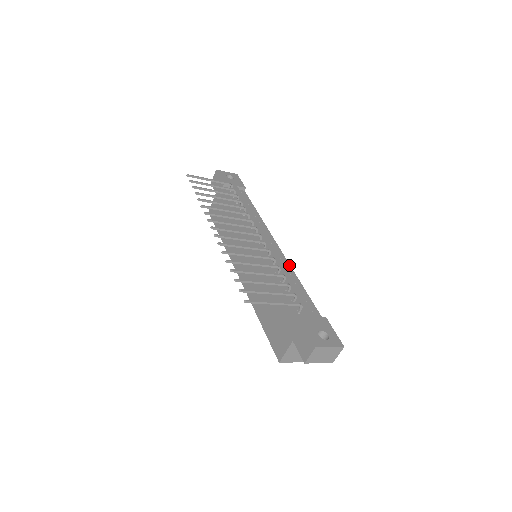
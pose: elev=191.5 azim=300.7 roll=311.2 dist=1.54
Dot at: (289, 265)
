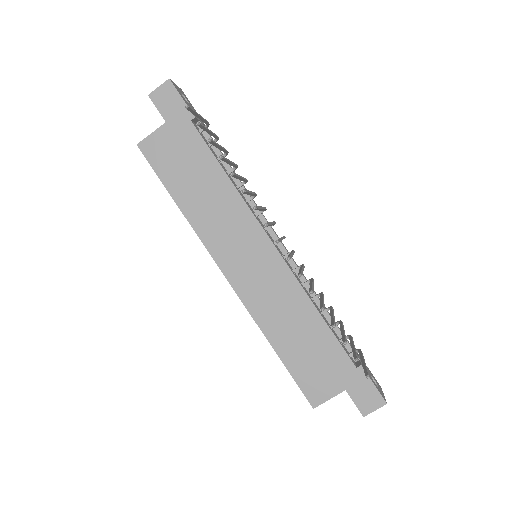
Dot at: occluded
